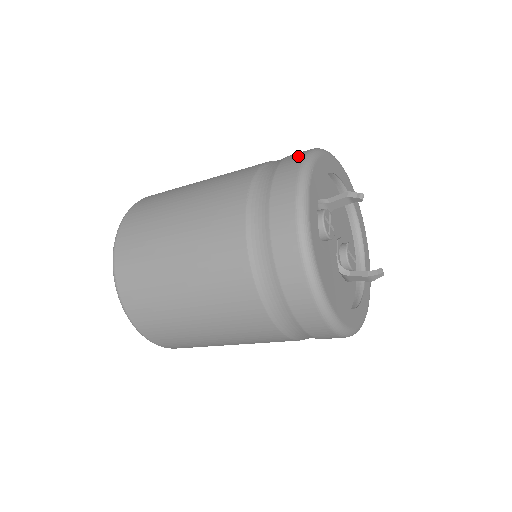
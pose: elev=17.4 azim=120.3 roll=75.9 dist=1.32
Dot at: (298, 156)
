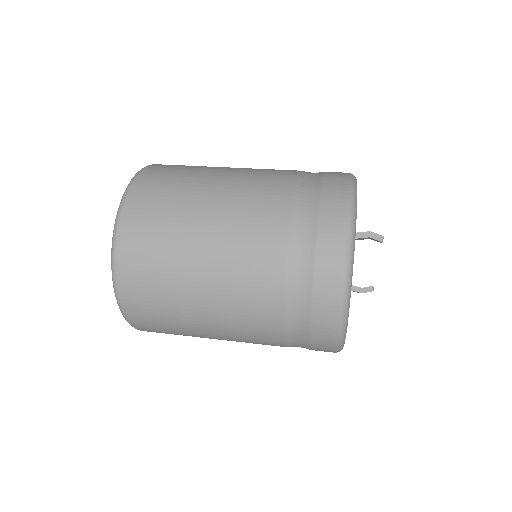
Dot at: (340, 203)
